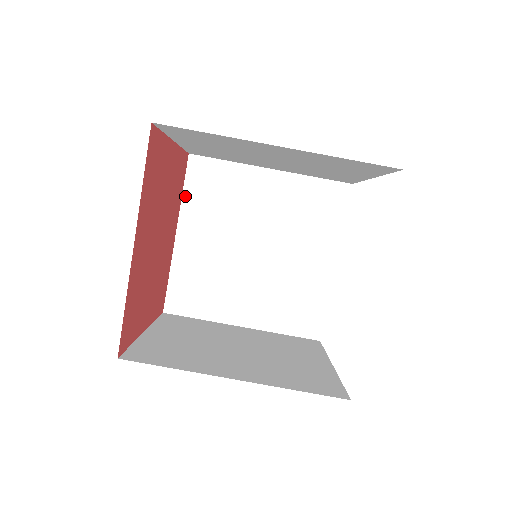
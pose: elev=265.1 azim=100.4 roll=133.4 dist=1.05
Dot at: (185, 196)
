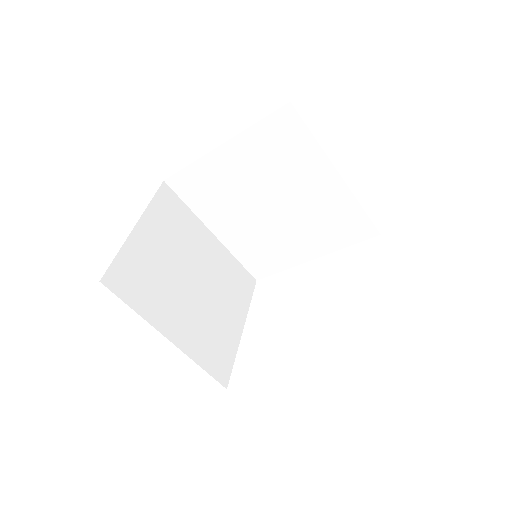
Dot at: (254, 128)
